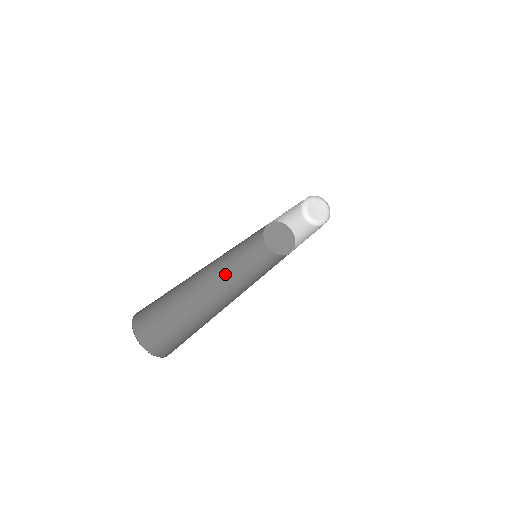
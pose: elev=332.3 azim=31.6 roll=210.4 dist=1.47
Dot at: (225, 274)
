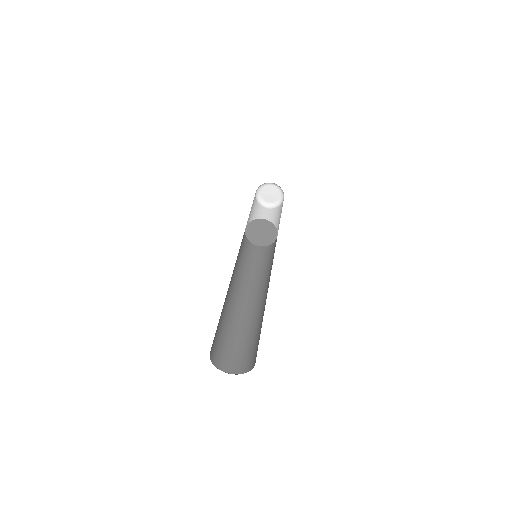
Dot at: (234, 269)
